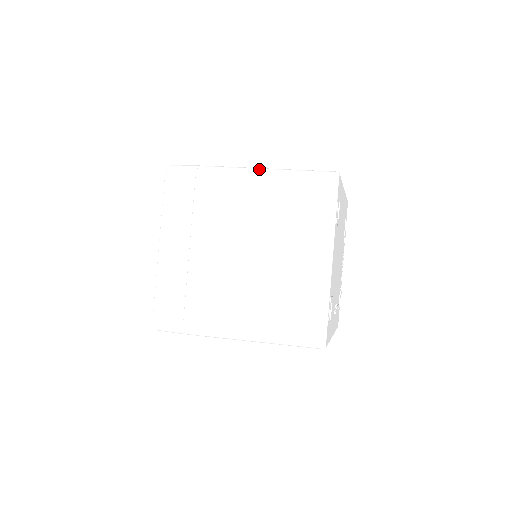
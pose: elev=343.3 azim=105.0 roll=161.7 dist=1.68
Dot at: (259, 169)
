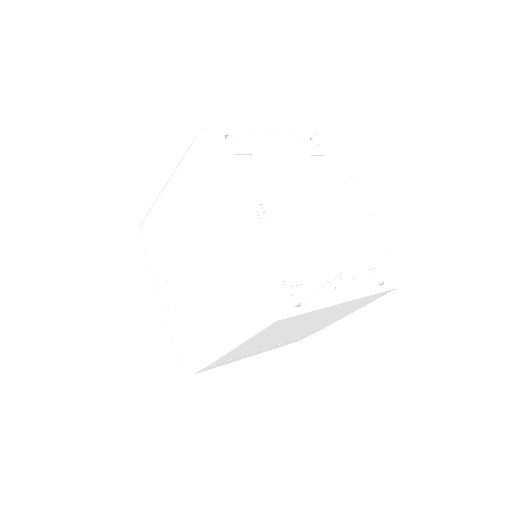
Dot at: occluded
